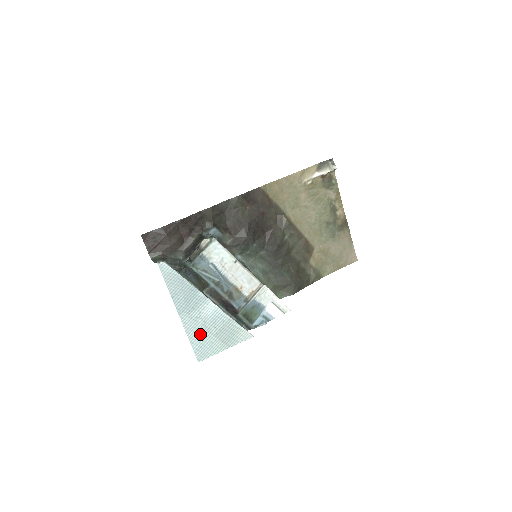
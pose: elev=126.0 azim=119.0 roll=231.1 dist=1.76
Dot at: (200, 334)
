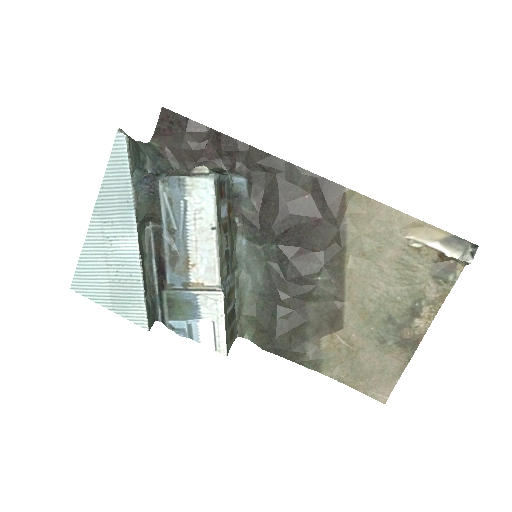
Dot at: (97, 260)
